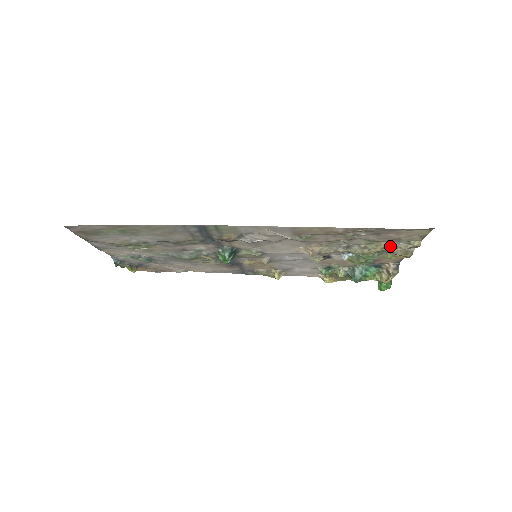
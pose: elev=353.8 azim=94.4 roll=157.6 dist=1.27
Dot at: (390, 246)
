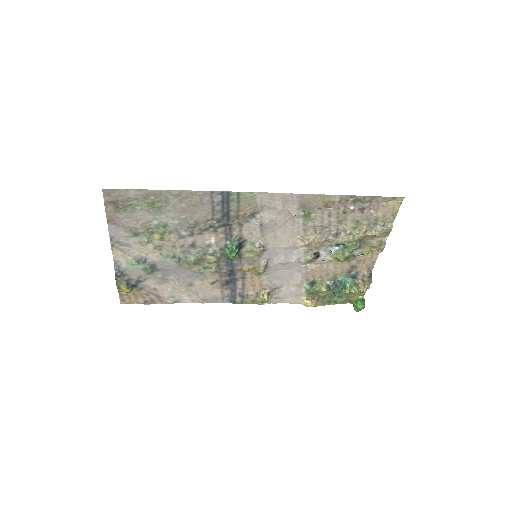
Dot at: (370, 230)
